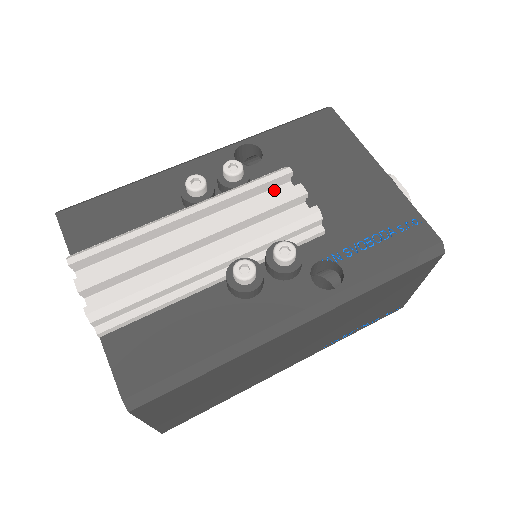
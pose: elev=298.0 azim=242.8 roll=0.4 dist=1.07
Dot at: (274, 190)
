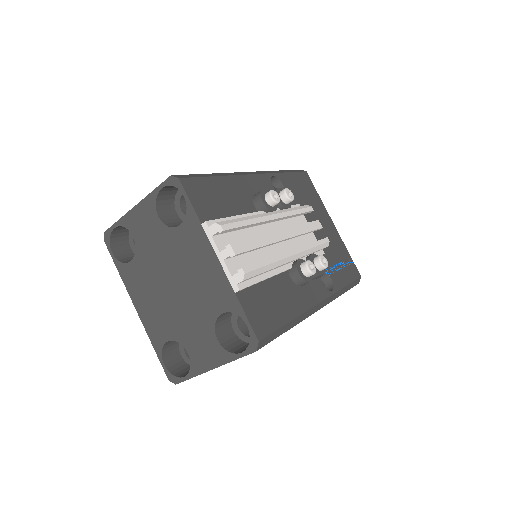
Dot at: (298, 217)
